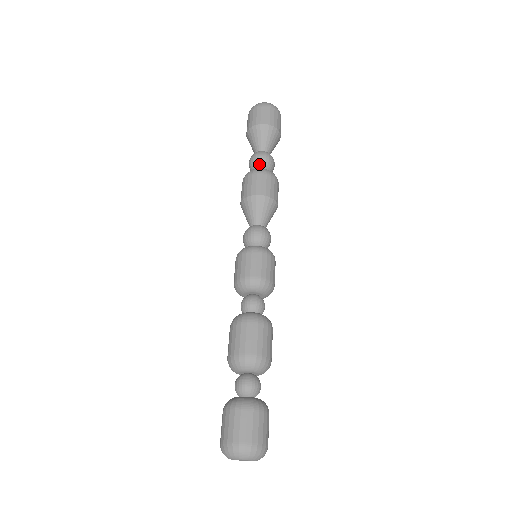
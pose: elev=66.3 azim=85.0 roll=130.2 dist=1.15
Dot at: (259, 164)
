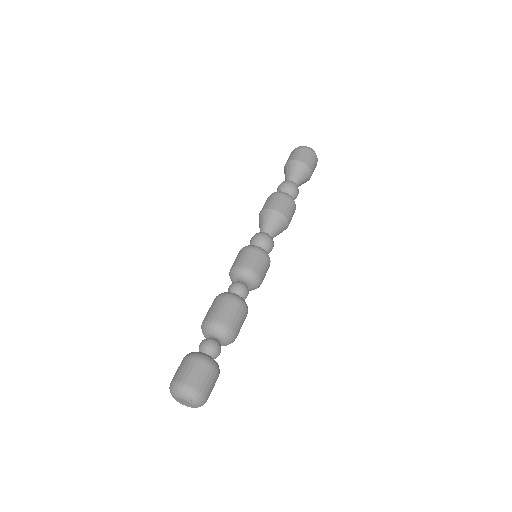
Dot at: (285, 189)
